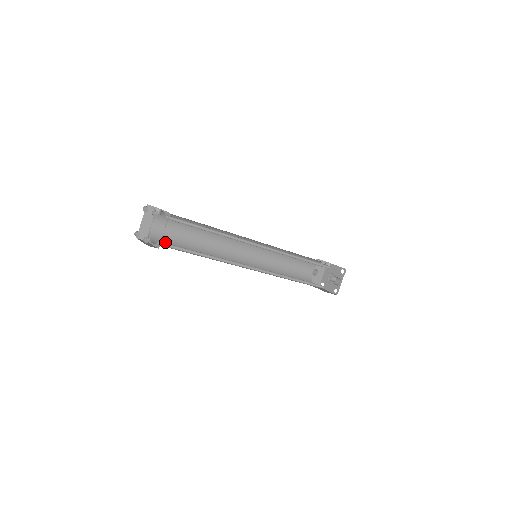
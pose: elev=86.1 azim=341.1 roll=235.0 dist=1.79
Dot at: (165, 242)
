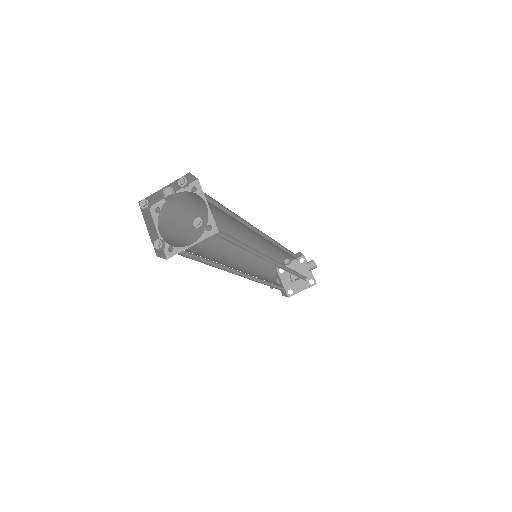
Dot at: occluded
